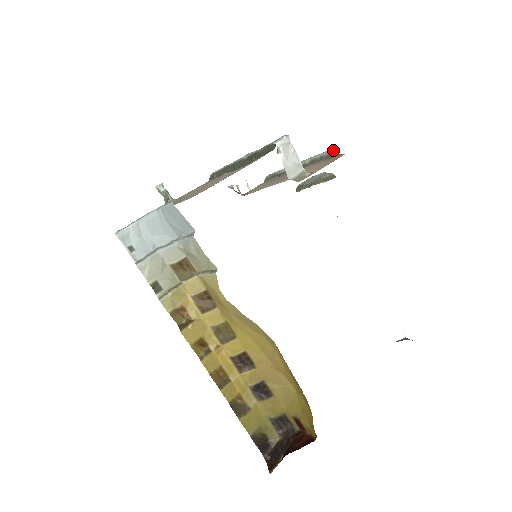
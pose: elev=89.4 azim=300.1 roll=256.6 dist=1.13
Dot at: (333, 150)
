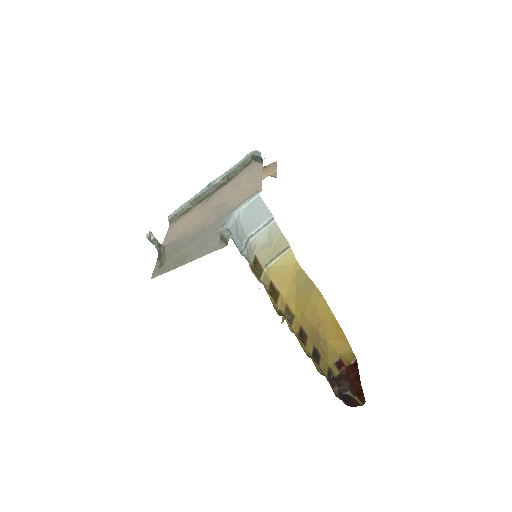
Dot at: occluded
